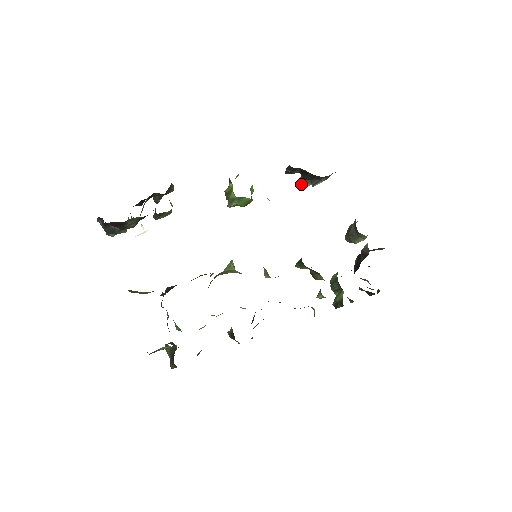
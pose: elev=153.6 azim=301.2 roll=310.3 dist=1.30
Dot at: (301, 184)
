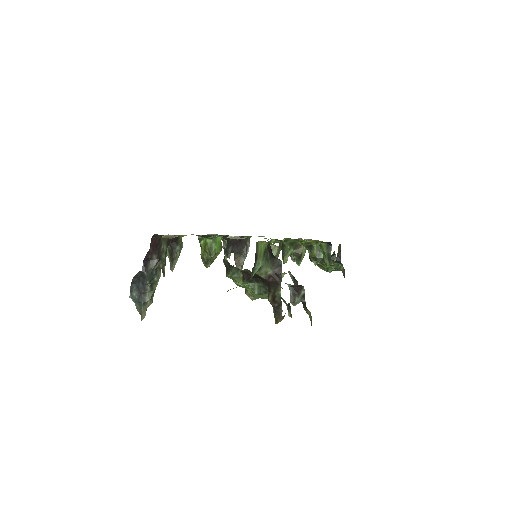
Dot at: (239, 267)
